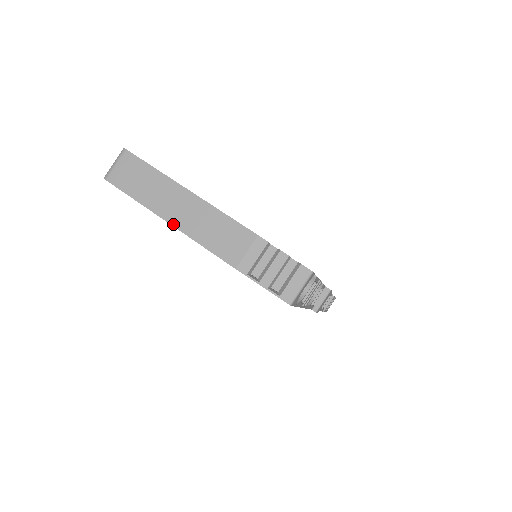
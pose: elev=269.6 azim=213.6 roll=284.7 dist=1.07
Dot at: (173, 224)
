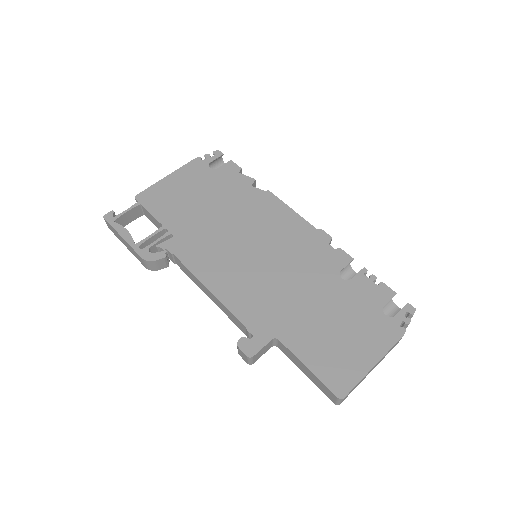
Dot at: occluded
